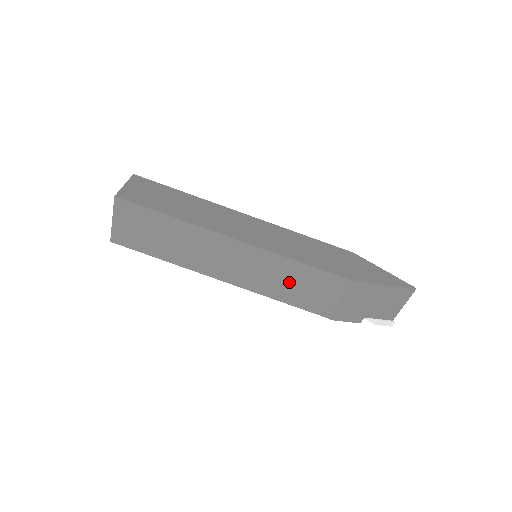
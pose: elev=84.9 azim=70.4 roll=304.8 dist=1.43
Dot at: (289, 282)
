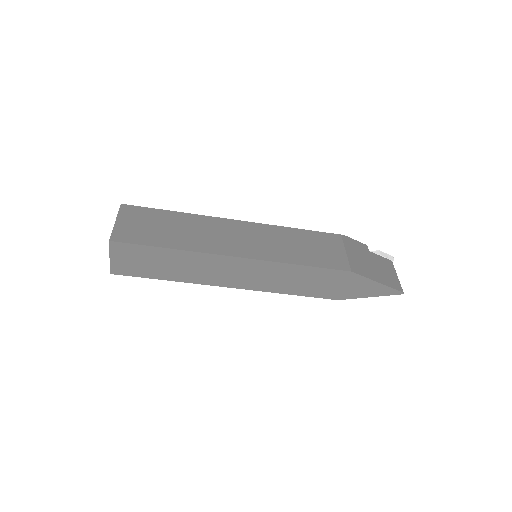
Dot at: occluded
